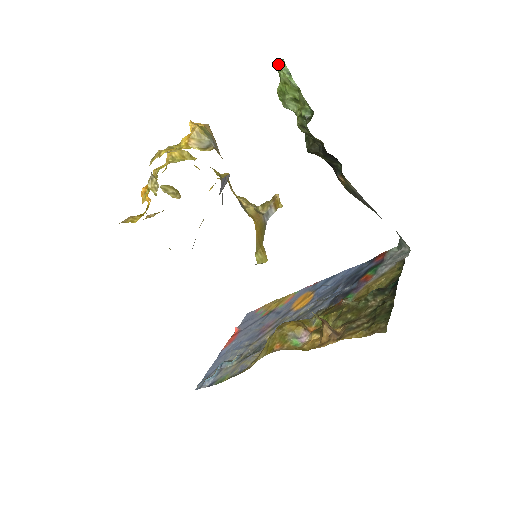
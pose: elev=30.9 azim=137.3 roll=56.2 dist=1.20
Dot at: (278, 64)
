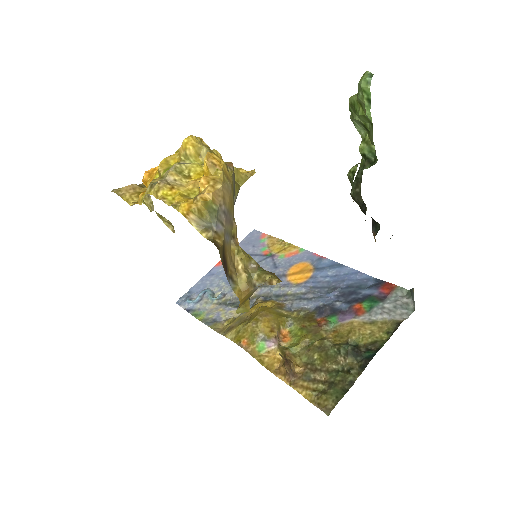
Dot at: (361, 80)
